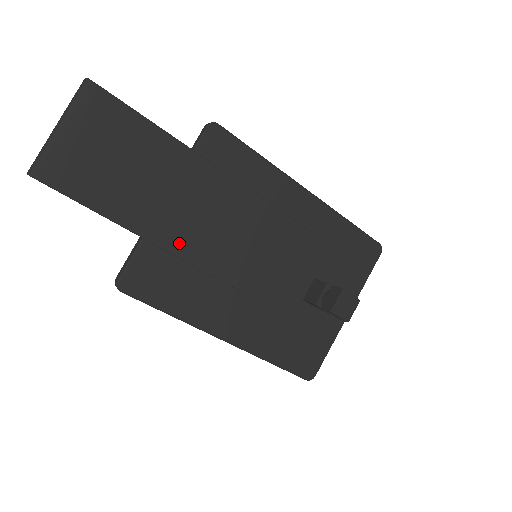
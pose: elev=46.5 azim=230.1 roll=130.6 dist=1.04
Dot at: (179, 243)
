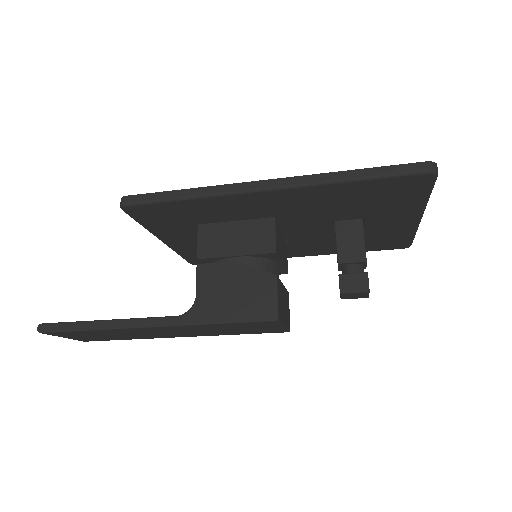
Dot at: (172, 336)
